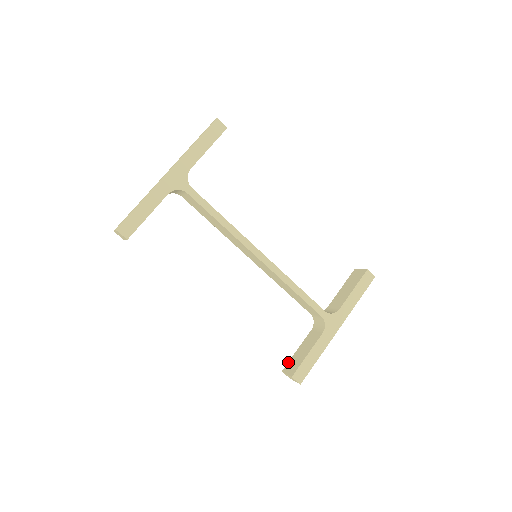
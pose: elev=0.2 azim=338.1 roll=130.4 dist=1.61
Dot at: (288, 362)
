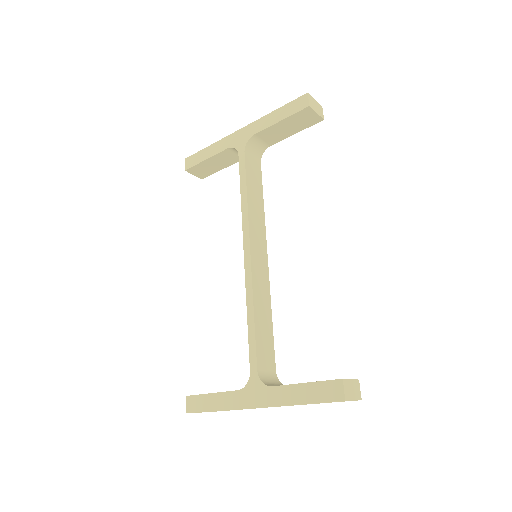
Dot at: occluded
